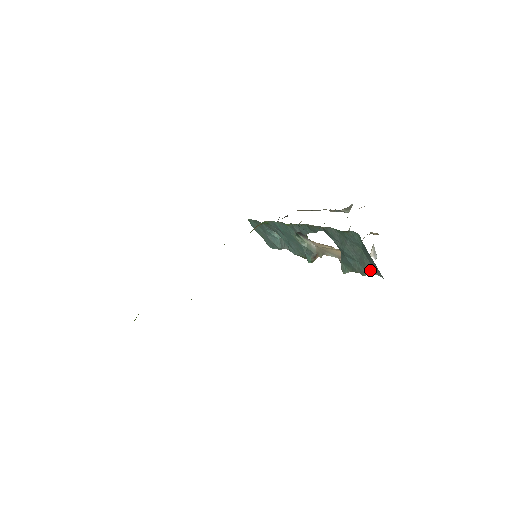
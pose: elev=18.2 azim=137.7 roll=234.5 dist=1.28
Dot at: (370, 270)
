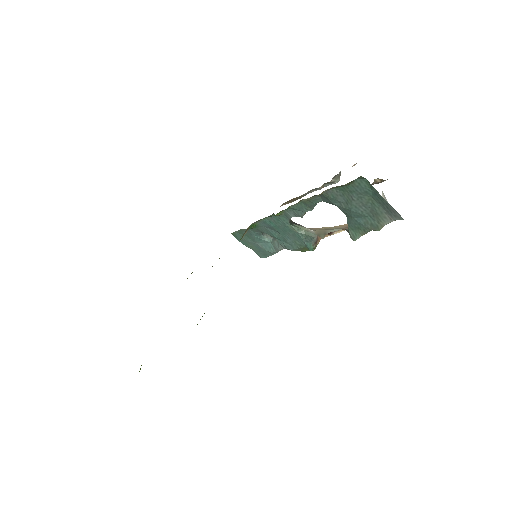
Dot at: (385, 219)
